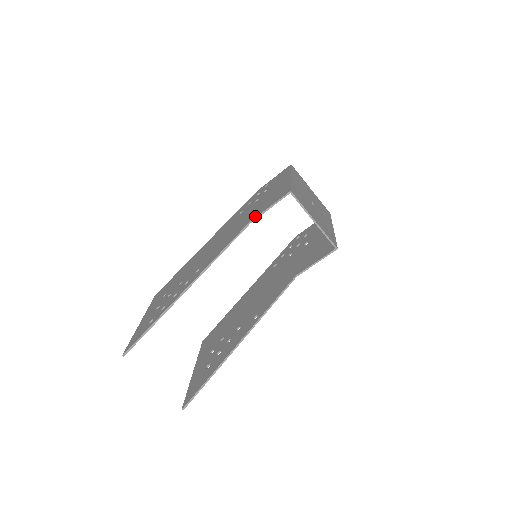
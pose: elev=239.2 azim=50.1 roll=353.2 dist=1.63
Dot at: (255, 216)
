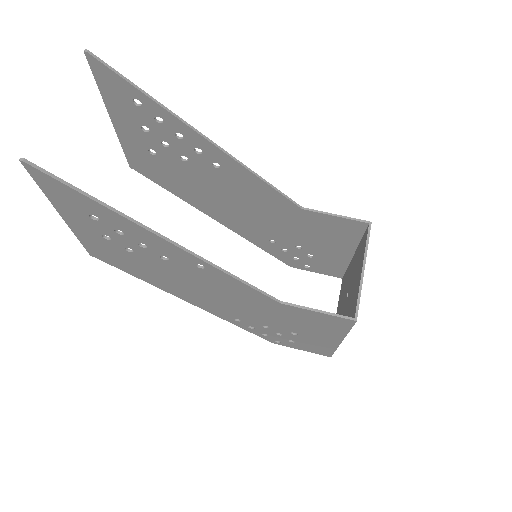
Dot at: (312, 211)
